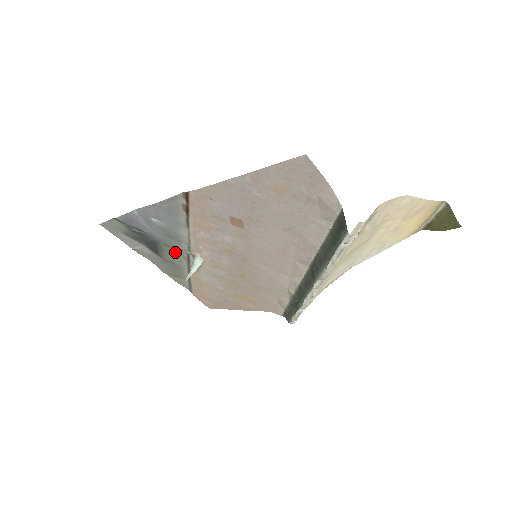
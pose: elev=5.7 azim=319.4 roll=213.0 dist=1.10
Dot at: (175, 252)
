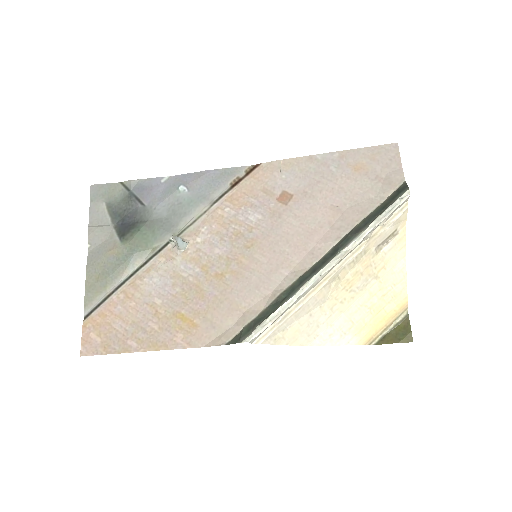
Dot at: (150, 239)
